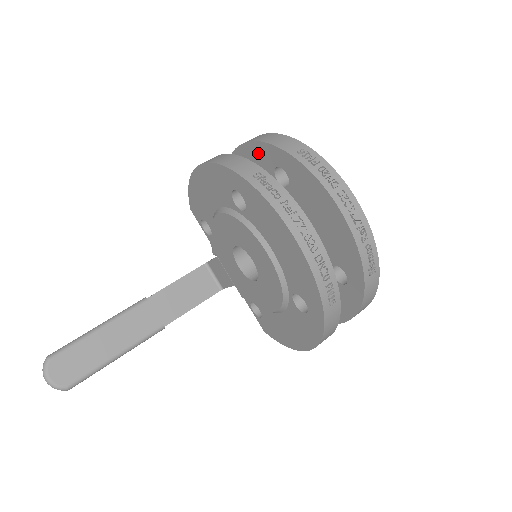
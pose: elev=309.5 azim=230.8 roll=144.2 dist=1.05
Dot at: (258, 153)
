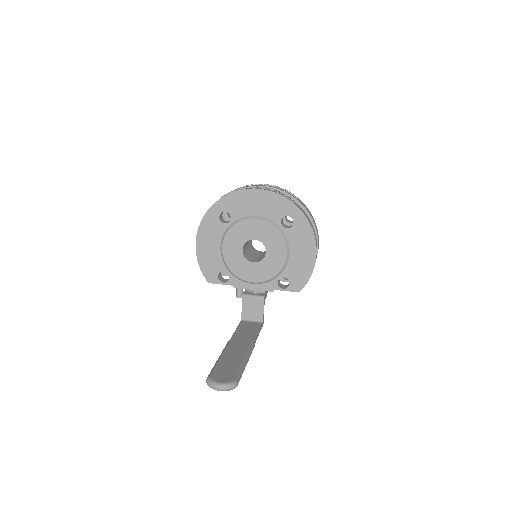
Dot at: occluded
